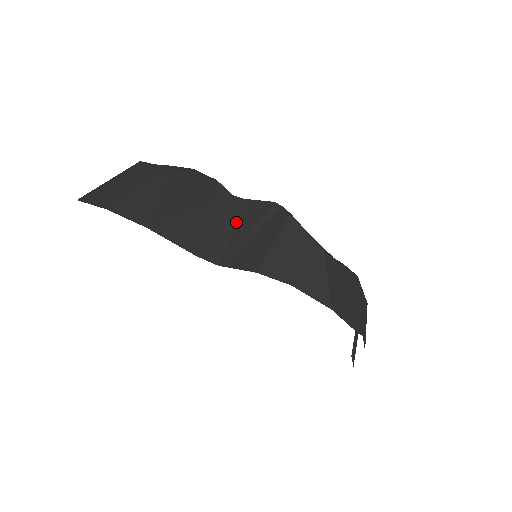
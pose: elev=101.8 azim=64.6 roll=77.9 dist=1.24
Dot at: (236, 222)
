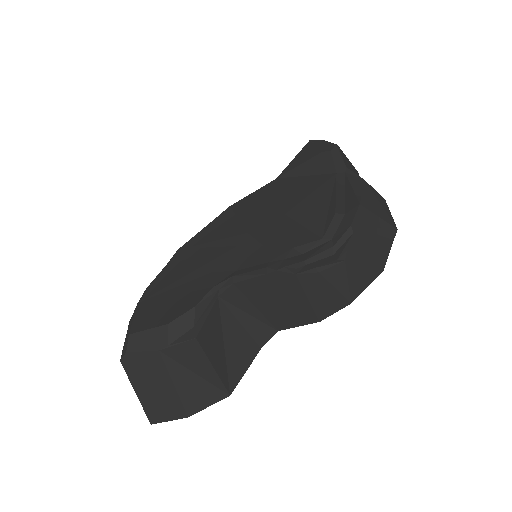
Dot at: (250, 303)
